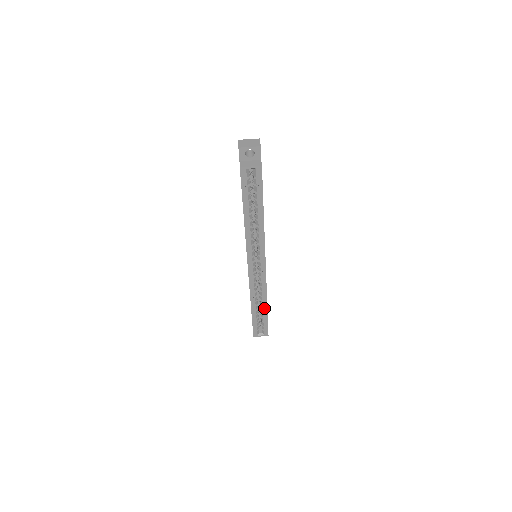
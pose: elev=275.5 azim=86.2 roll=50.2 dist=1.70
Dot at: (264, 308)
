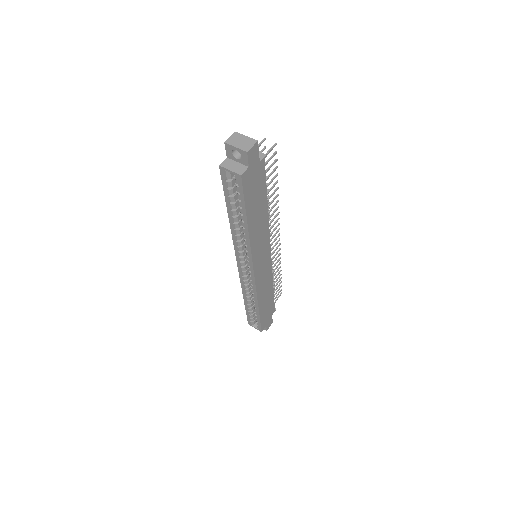
Dot at: (256, 307)
